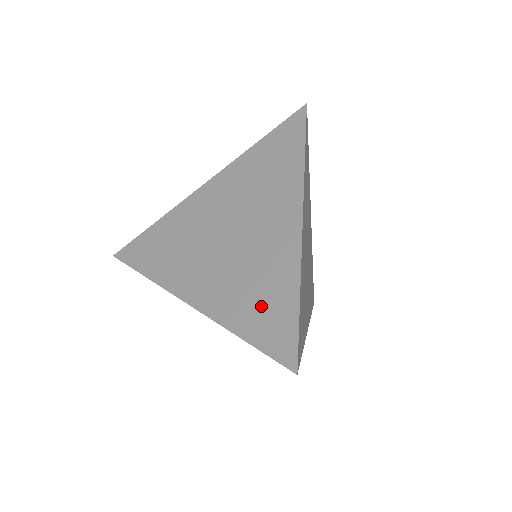
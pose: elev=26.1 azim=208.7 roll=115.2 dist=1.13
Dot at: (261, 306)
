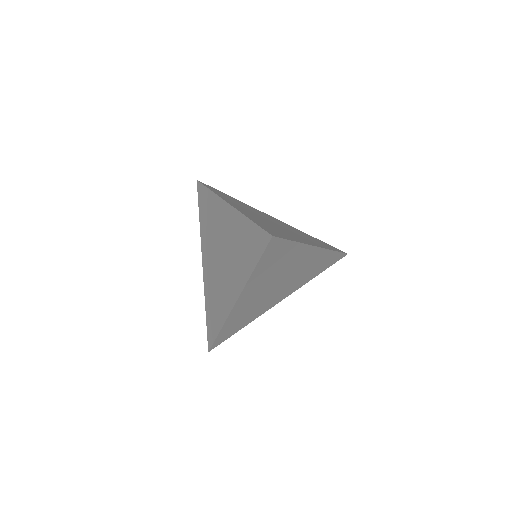
Dot at: (271, 228)
